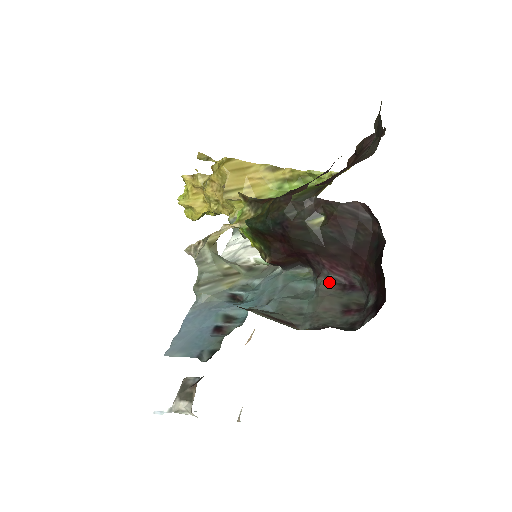
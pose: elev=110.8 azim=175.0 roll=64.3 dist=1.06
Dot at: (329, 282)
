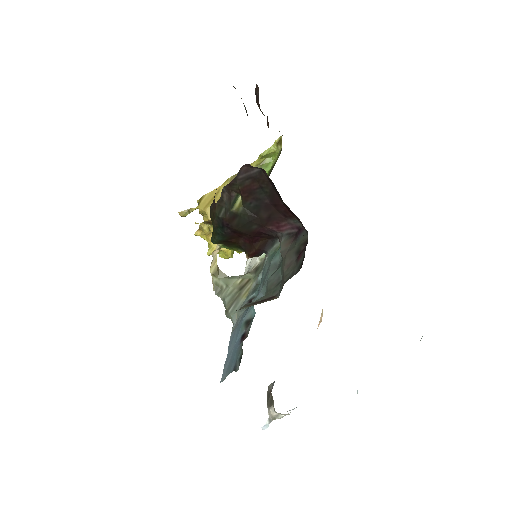
Dot at: (286, 240)
